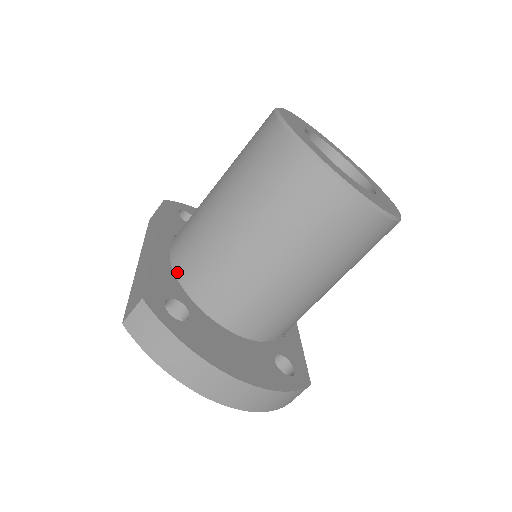
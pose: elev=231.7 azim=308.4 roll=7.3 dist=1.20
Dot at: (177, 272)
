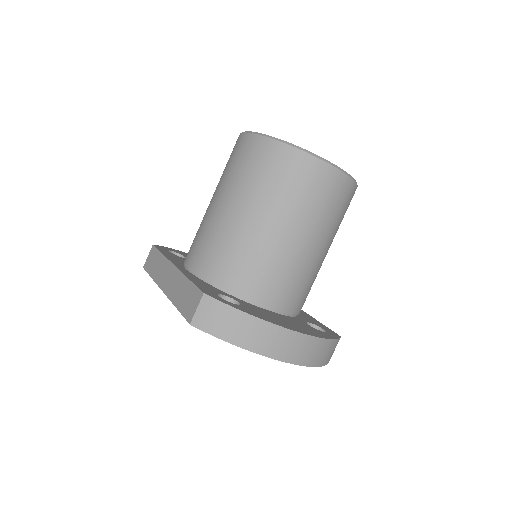
Dot at: (208, 279)
